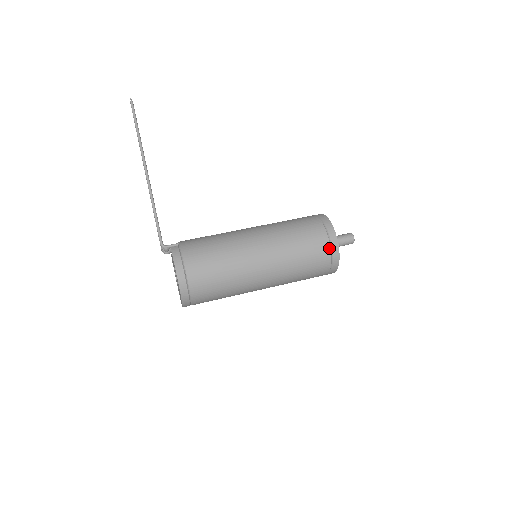
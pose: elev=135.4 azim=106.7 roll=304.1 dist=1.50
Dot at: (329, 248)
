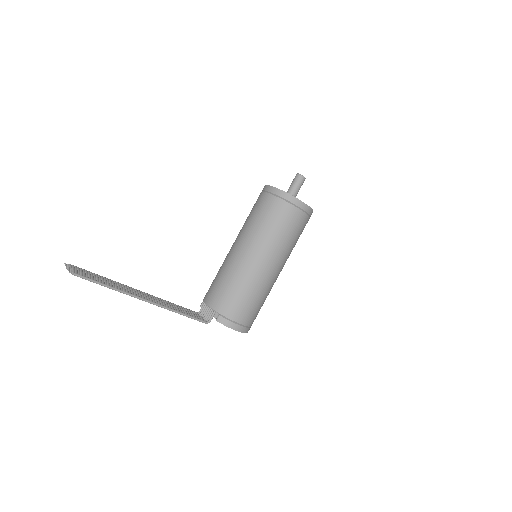
Dot at: (306, 216)
